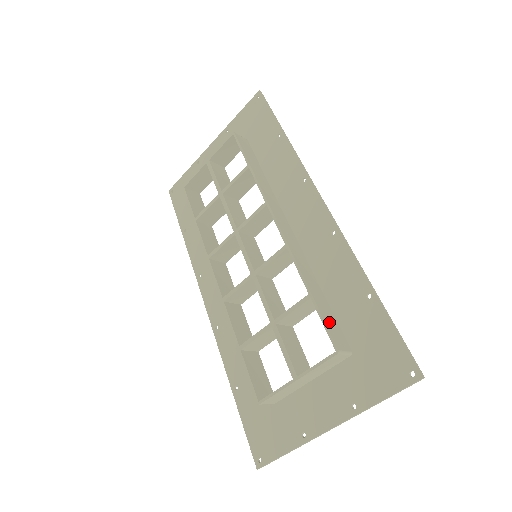
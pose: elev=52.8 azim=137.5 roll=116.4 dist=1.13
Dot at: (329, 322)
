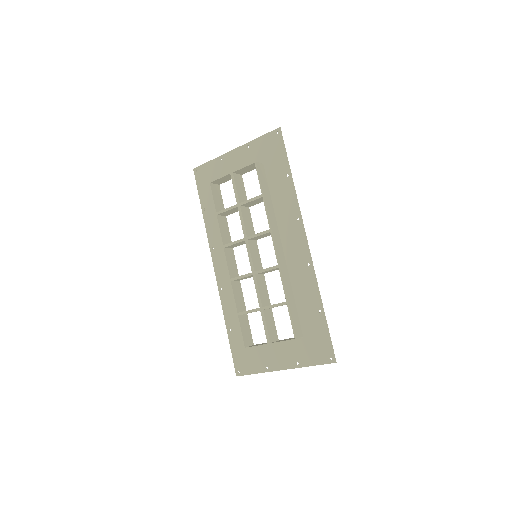
Dot at: (294, 320)
